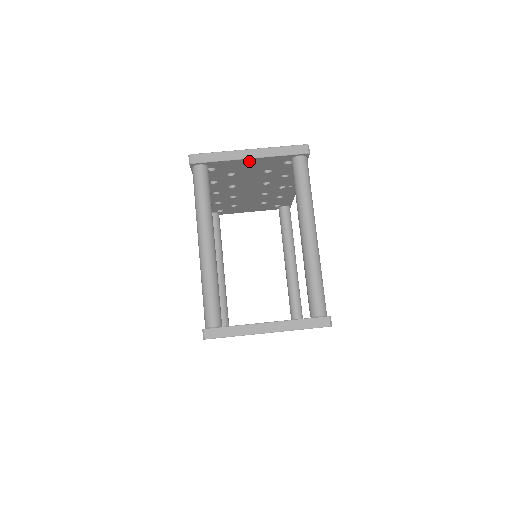
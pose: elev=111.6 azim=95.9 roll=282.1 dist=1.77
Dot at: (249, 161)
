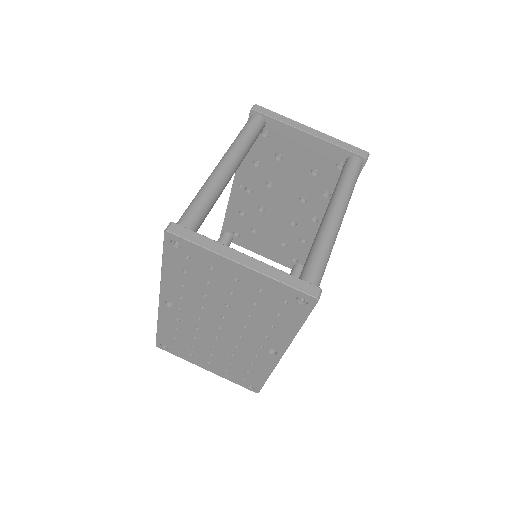
Dot at: (306, 139)
